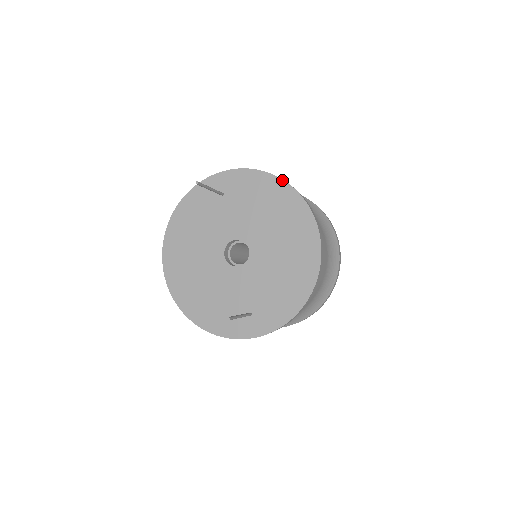
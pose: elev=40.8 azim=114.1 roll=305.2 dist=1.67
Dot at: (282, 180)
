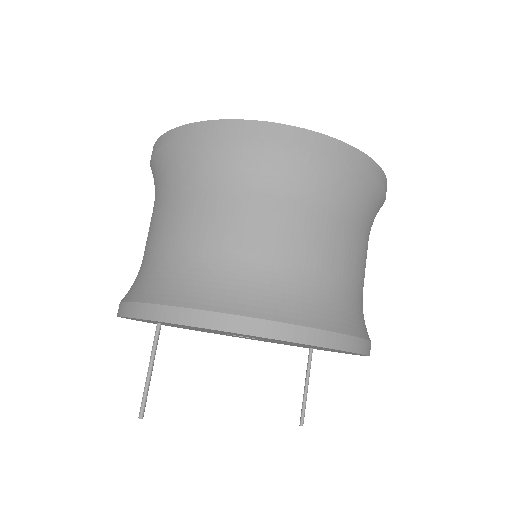
Dot at: occluded
